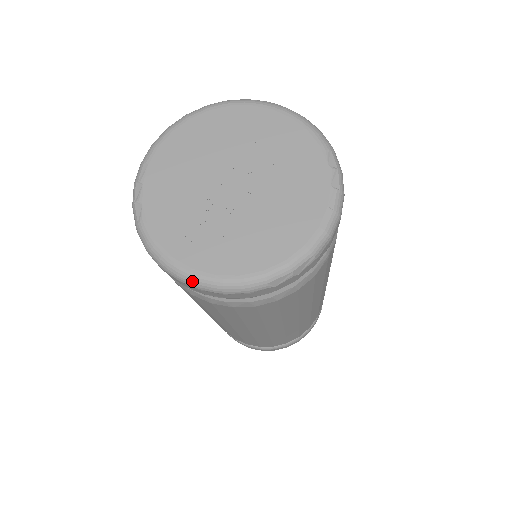
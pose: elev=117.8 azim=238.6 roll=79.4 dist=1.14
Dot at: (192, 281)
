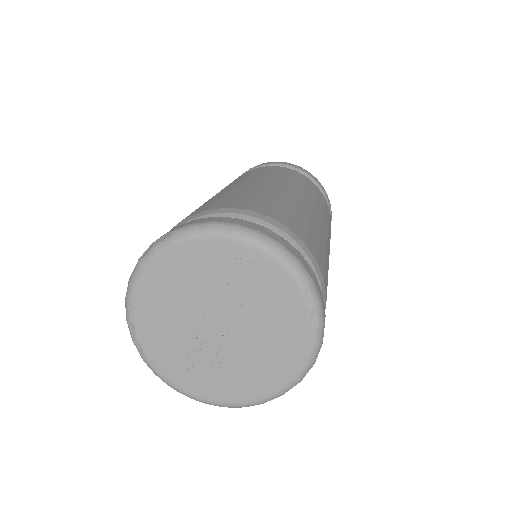
Dot at: occluded
